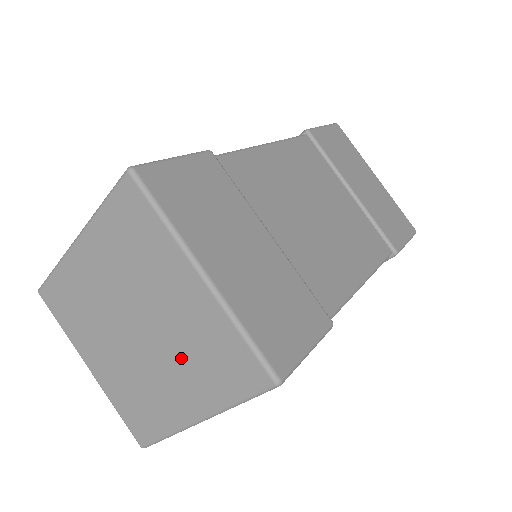
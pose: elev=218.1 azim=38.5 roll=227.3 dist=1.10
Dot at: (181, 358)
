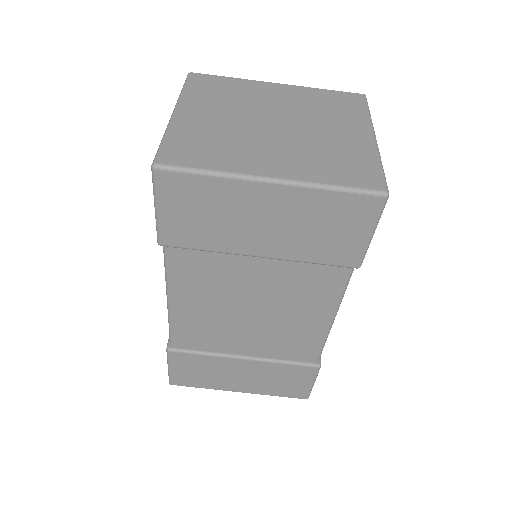
Dot at: (306, 149)
